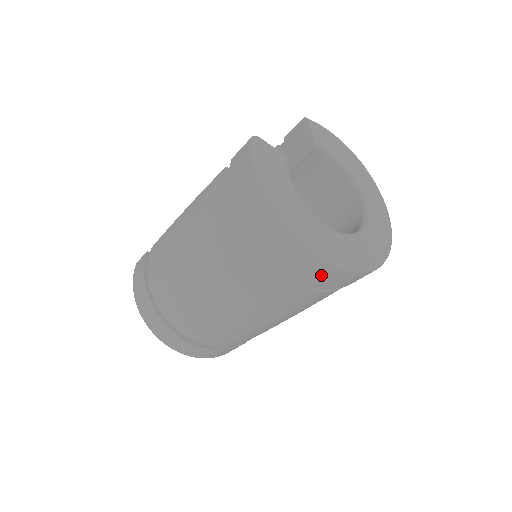
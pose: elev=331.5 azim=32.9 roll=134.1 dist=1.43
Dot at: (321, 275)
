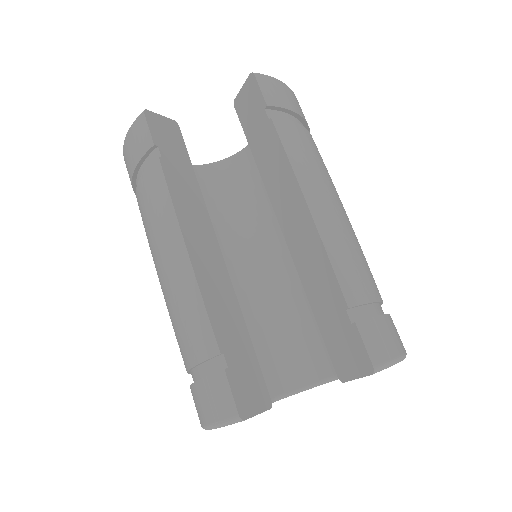
Dot at: occluded
